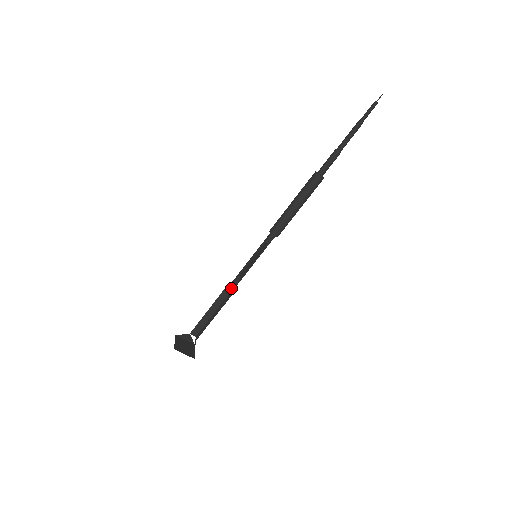
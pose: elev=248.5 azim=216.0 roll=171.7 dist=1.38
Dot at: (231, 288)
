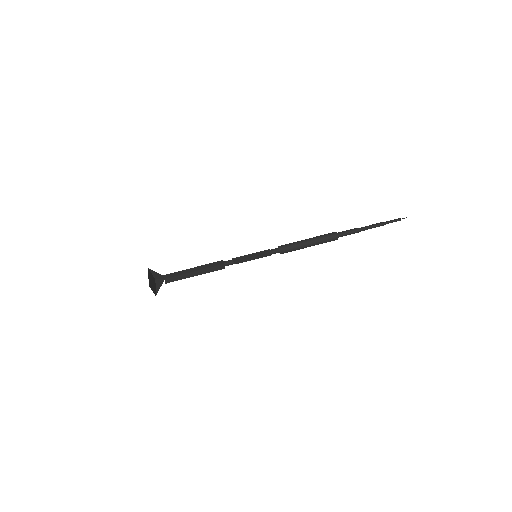
Dot at: (221, 268)
